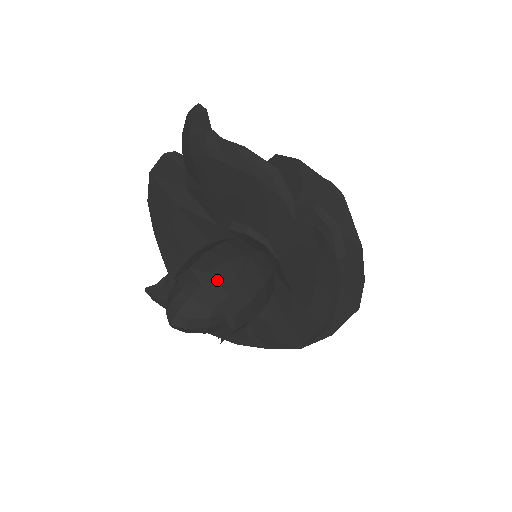
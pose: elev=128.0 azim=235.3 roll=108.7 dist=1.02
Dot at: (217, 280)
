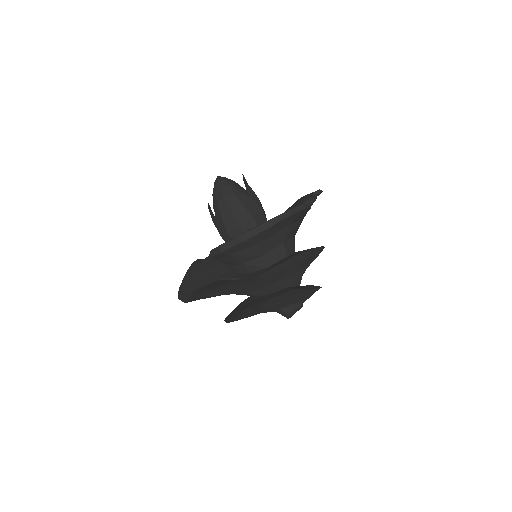
Dot at: (248, 190)
